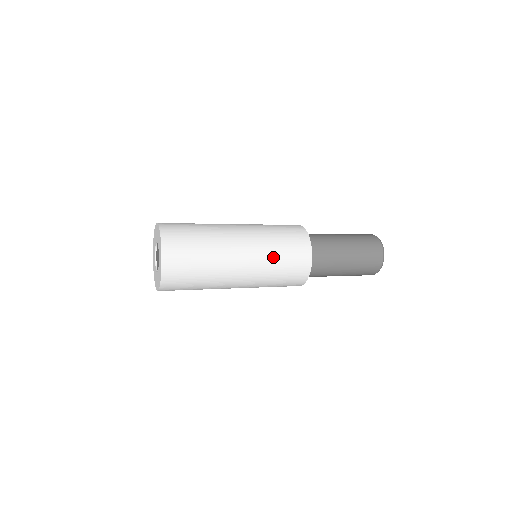
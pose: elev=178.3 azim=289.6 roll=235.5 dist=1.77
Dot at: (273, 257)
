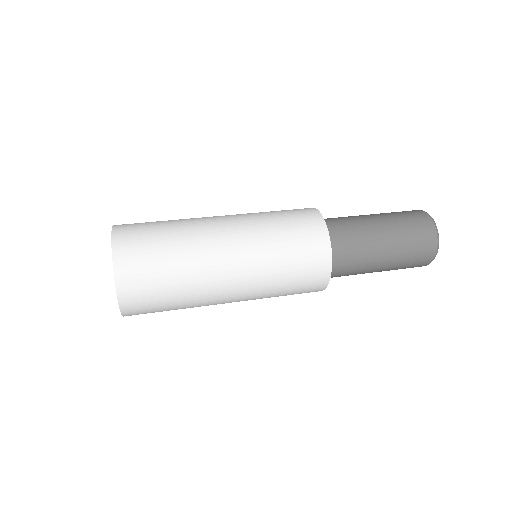
Dot at: (274, 290)
